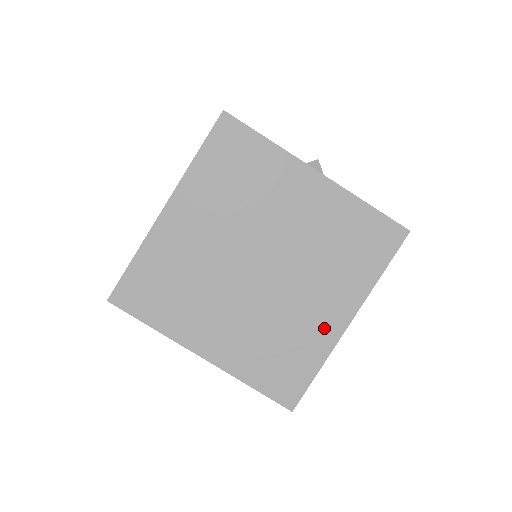
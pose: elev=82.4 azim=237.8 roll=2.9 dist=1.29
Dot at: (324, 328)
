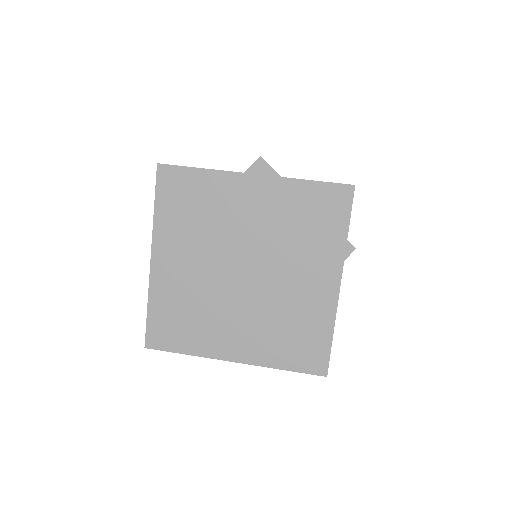
Dot at: (320, 298)
